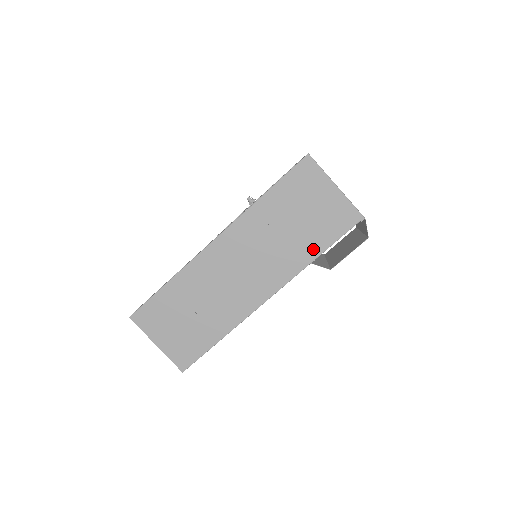
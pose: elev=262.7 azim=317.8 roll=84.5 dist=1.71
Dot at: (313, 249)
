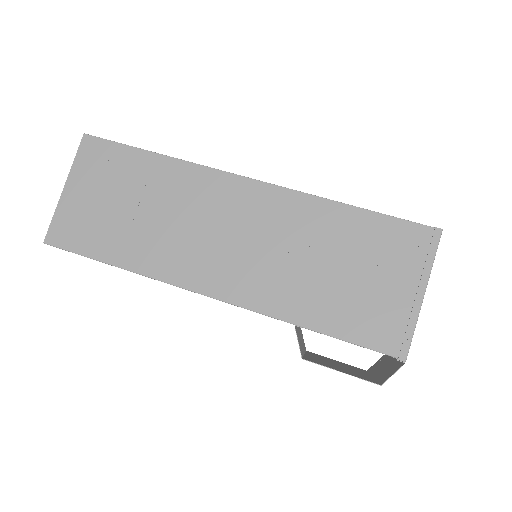
Dot at: (316, 316)
